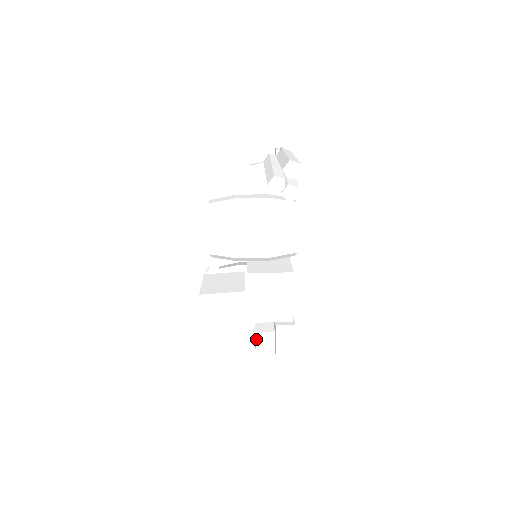
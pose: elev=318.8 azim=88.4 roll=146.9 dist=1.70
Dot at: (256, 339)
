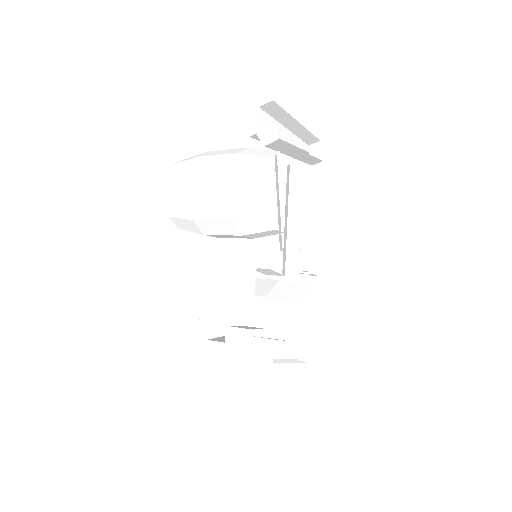
Dot at: (207, 352)
